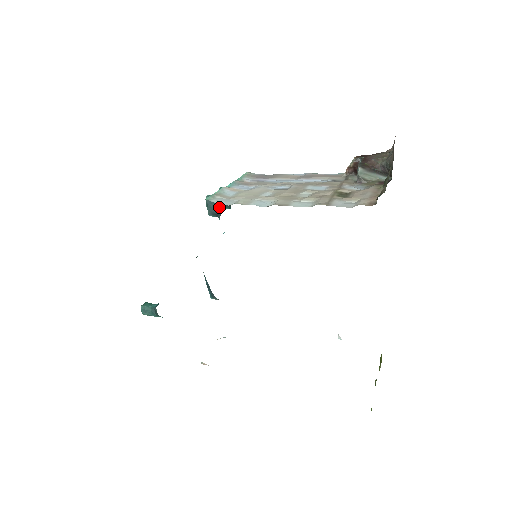
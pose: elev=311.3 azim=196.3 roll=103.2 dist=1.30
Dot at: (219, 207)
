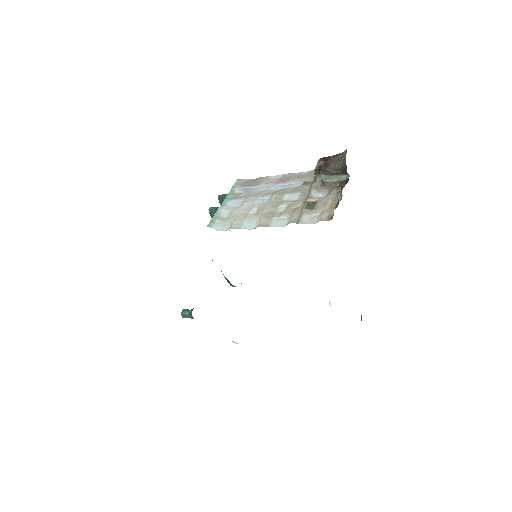
Dot at: occluded
